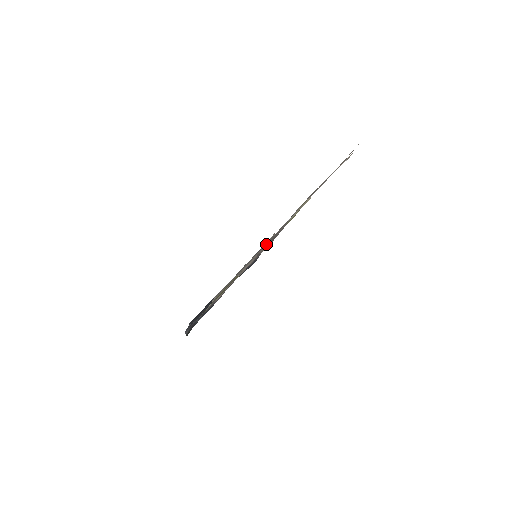
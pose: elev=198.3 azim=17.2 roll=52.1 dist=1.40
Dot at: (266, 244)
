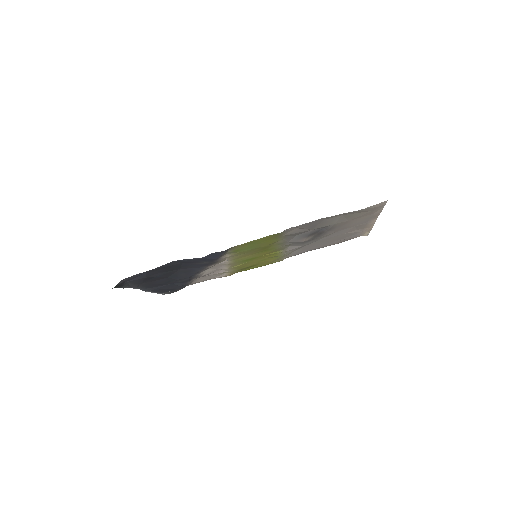
Dot at: (377, 210)
